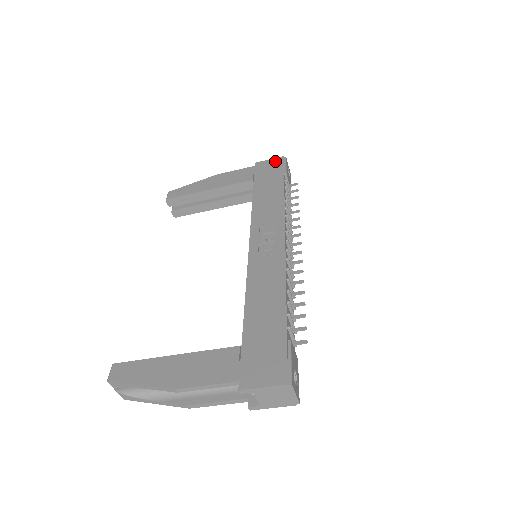
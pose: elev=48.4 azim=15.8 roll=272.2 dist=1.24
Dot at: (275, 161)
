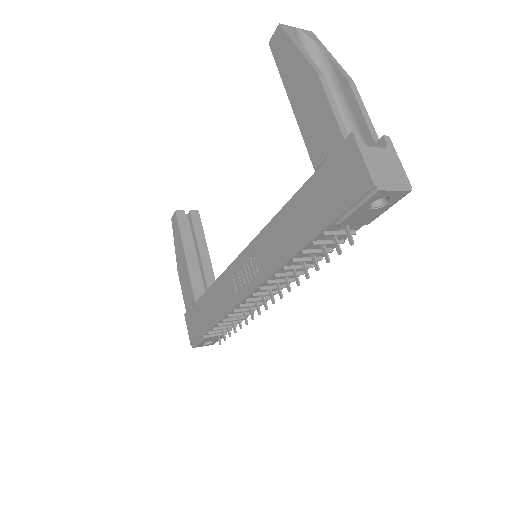
Dot at: (358, 178)
